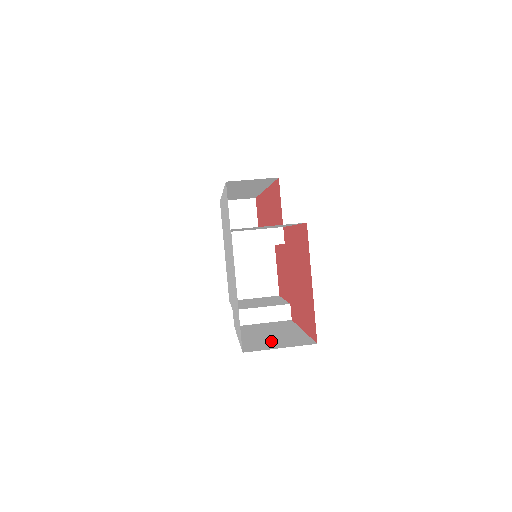
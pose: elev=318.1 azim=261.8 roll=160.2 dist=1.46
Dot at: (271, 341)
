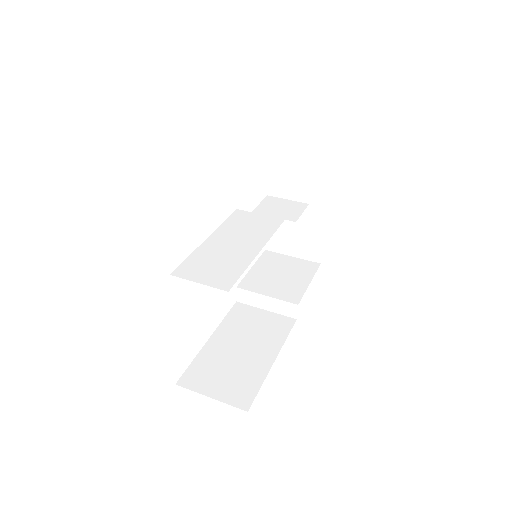
Dot at: (222, 371)
